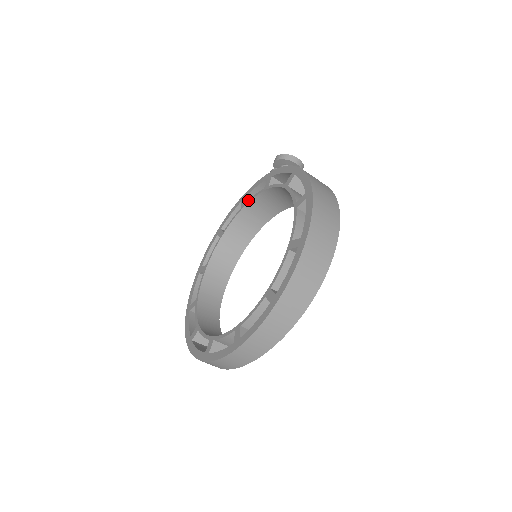
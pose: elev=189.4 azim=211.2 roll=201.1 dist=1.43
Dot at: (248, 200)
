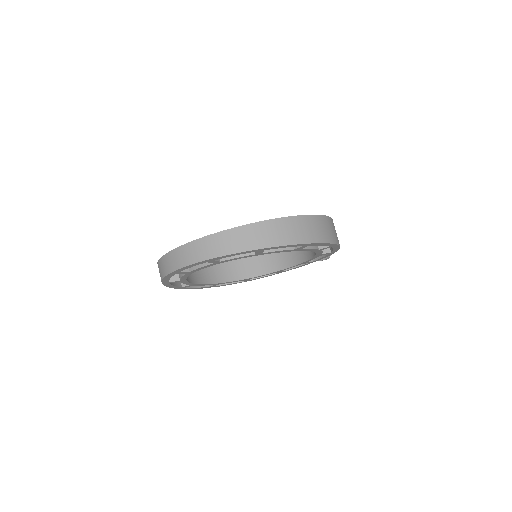
Dot at: occluded
